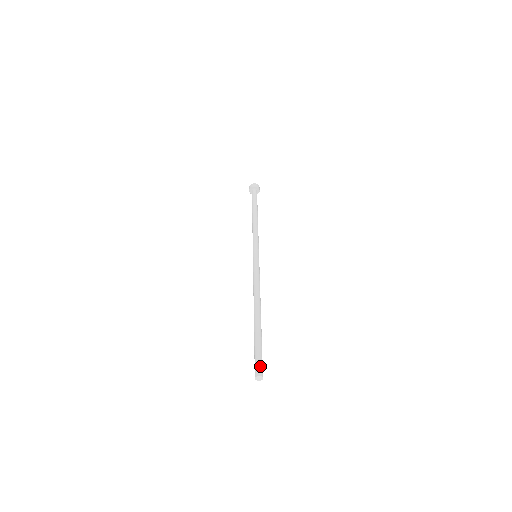
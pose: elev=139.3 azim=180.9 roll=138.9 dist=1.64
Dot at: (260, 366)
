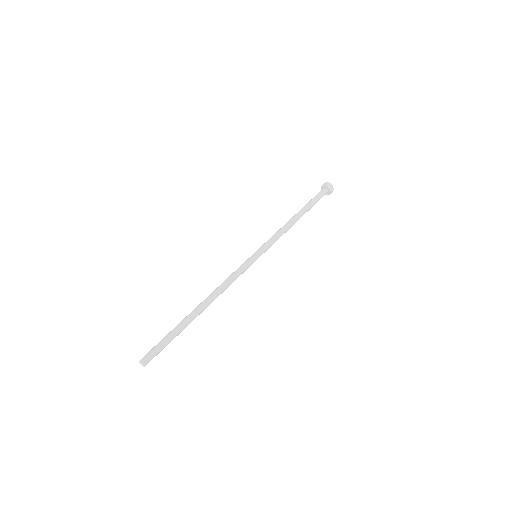
Dot at: (151, 355)
